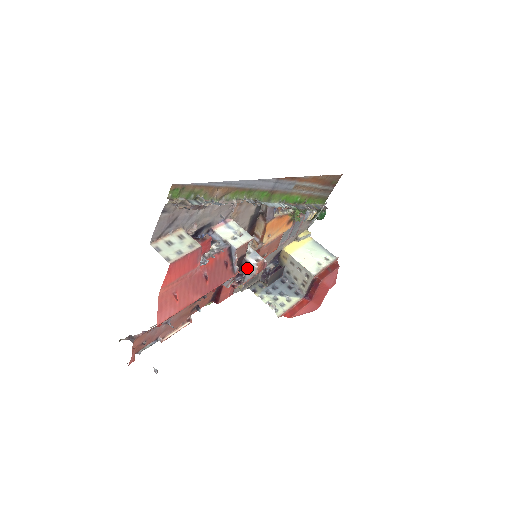
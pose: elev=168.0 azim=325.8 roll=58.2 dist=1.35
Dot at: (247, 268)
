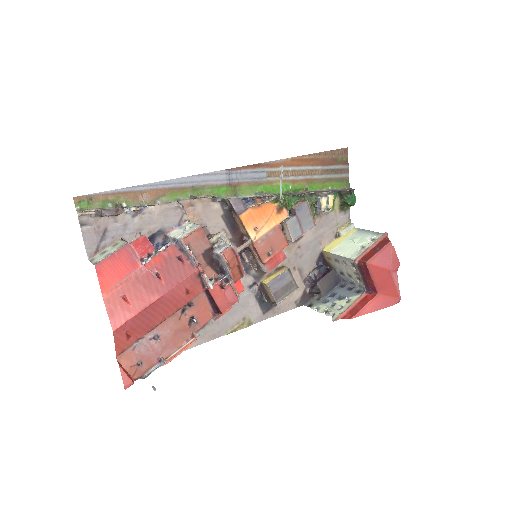
Dot at: (221, 262)
